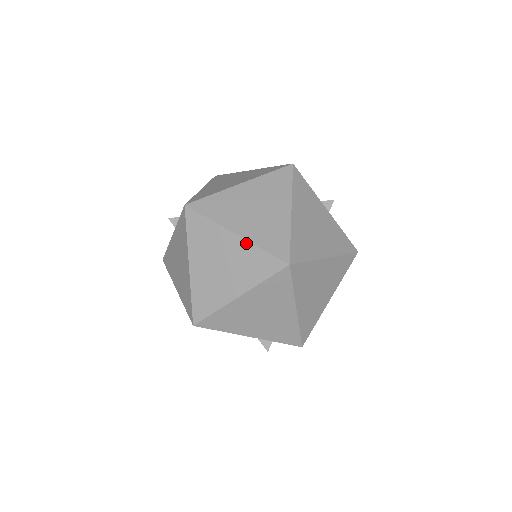
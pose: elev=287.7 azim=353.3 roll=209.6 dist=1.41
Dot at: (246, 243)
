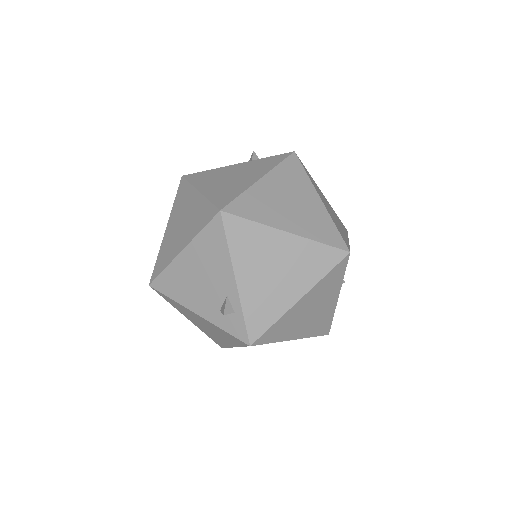
Dot at: (325, 211)
